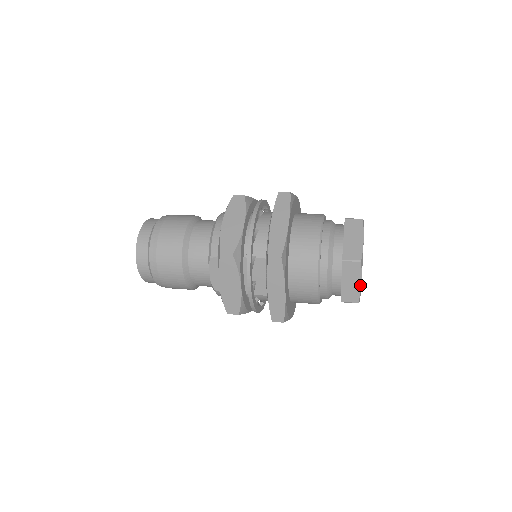
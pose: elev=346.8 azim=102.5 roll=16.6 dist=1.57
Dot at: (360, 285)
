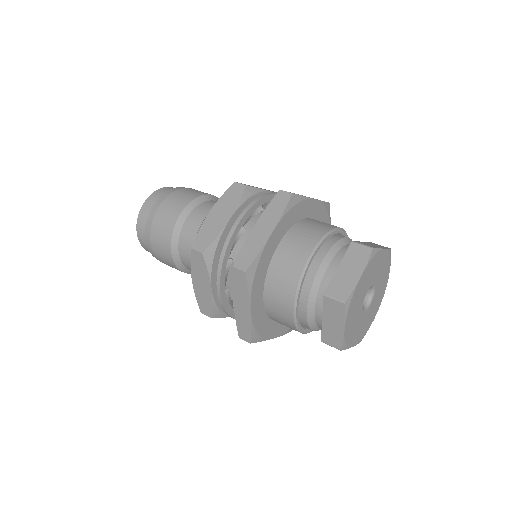
Dot at: (343, 330)
